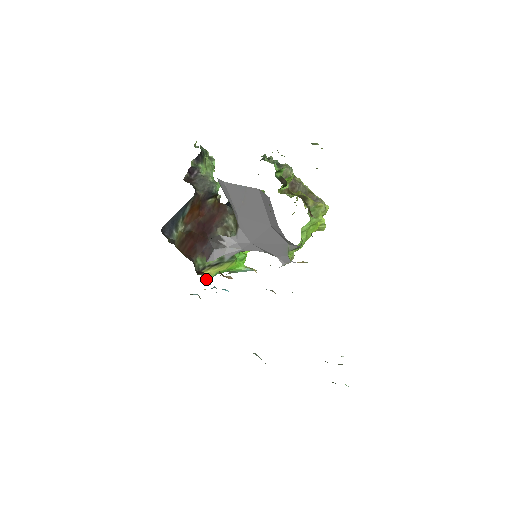
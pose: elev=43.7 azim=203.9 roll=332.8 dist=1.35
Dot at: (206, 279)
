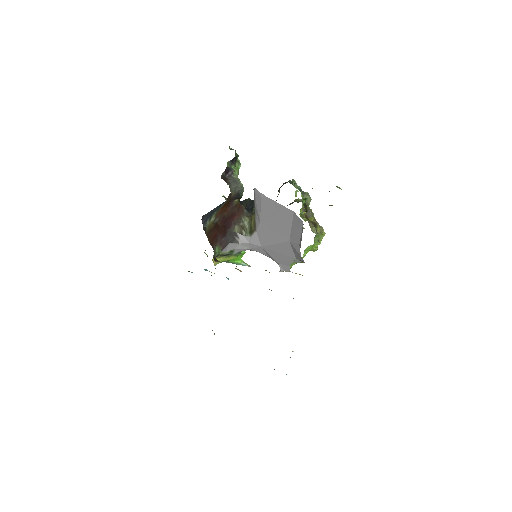
Dot at: (214, 265)
